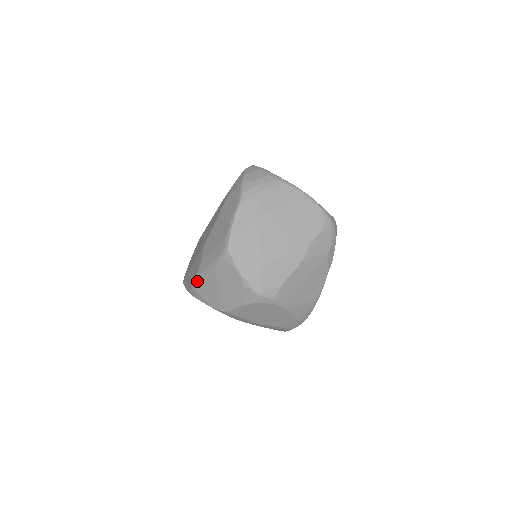
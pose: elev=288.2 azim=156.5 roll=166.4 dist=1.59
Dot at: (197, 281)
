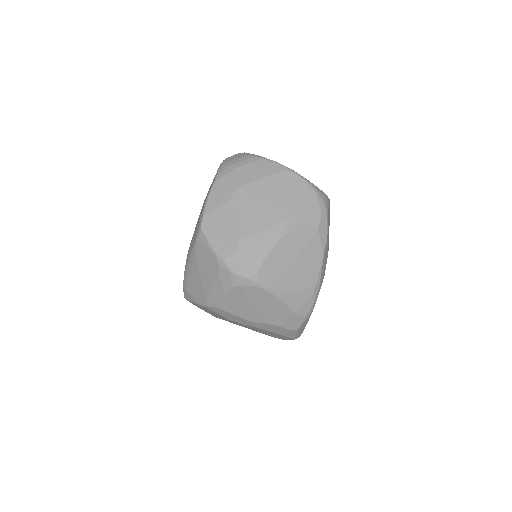
Dot at: (185, 278)
